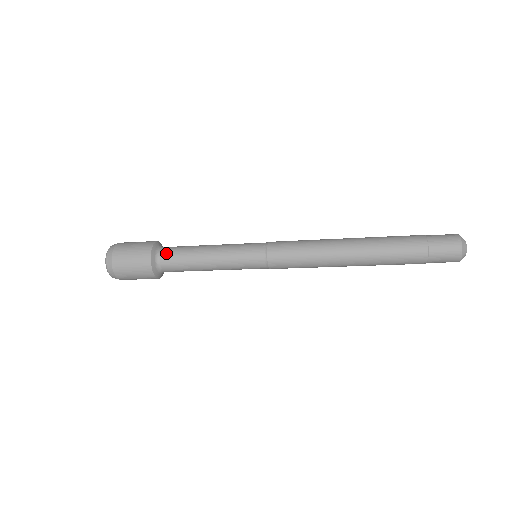
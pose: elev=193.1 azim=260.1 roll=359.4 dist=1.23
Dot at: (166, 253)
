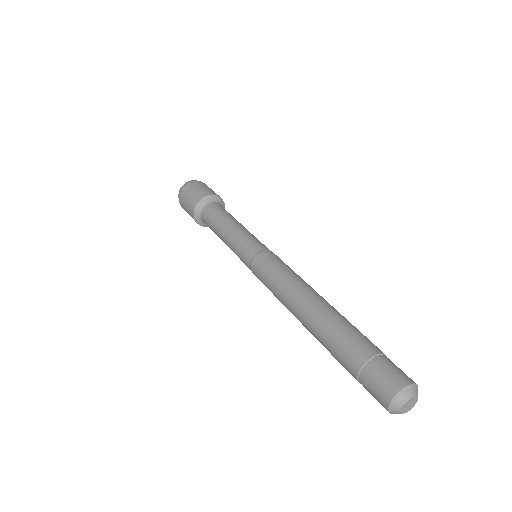
Dot at: (206, 212)
